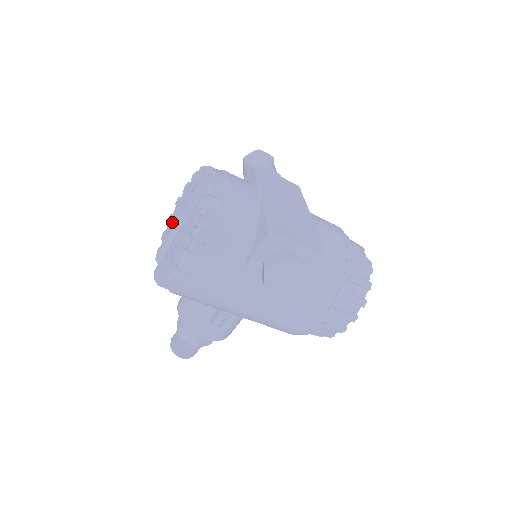
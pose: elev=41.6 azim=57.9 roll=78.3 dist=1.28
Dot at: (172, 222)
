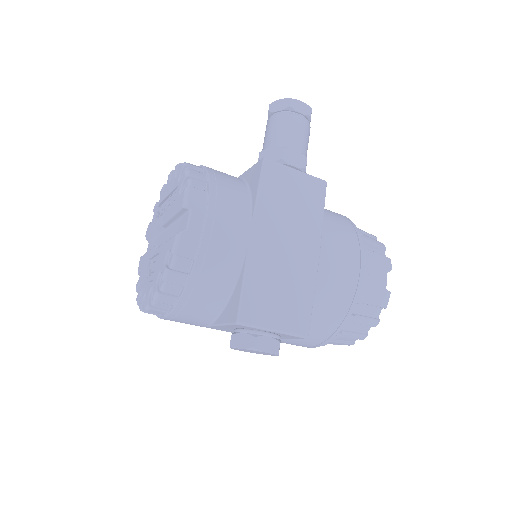
Dot at: (160, 207)
